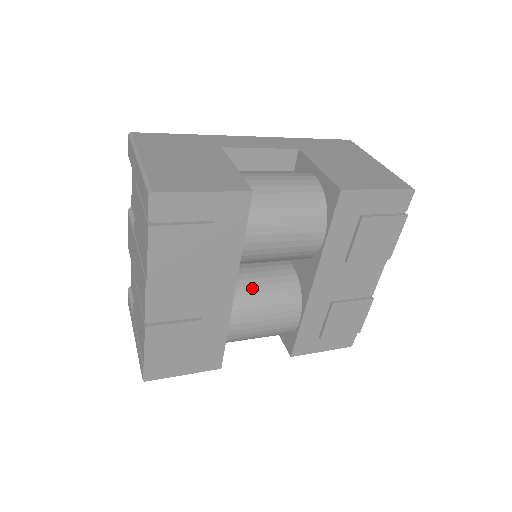
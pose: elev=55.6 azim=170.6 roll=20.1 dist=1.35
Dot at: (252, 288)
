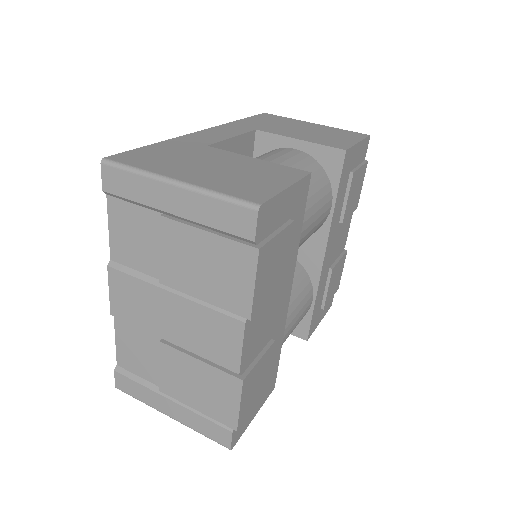
Dot at: occluded
